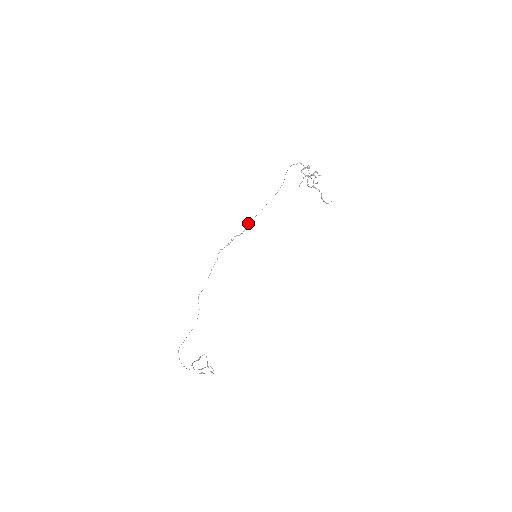
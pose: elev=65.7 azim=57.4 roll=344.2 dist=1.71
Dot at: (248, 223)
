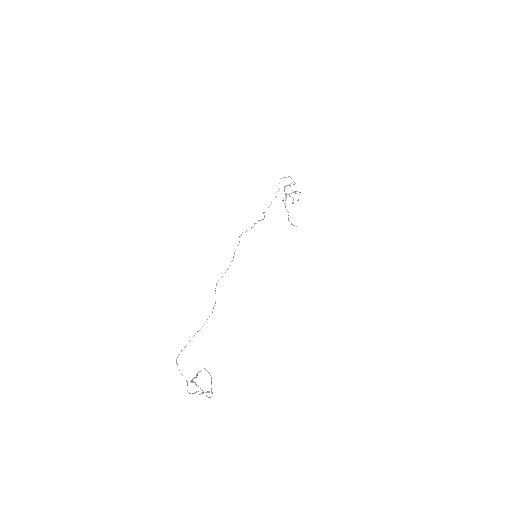
Dot at: (263, 213)
